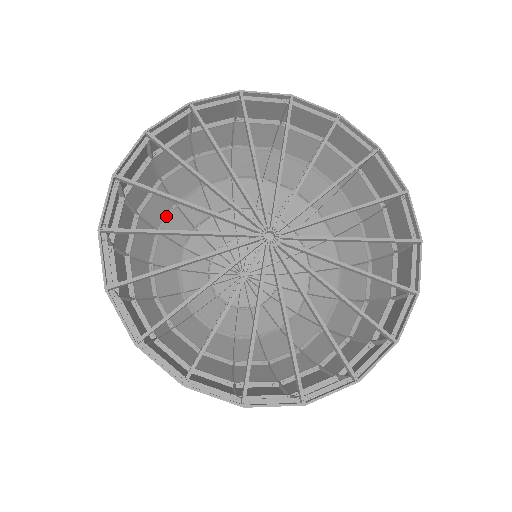
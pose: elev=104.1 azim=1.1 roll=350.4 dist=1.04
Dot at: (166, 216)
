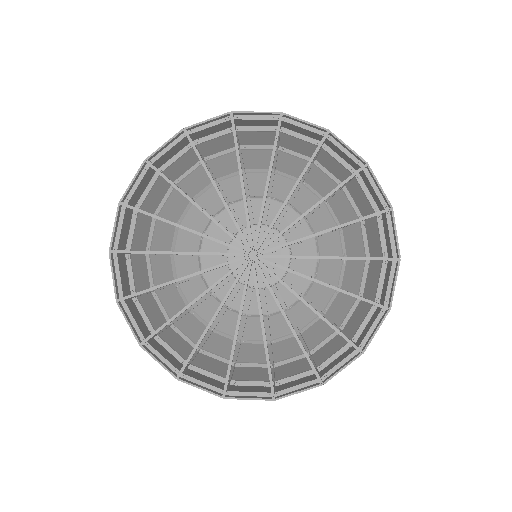
Dot at: (172, 269)
